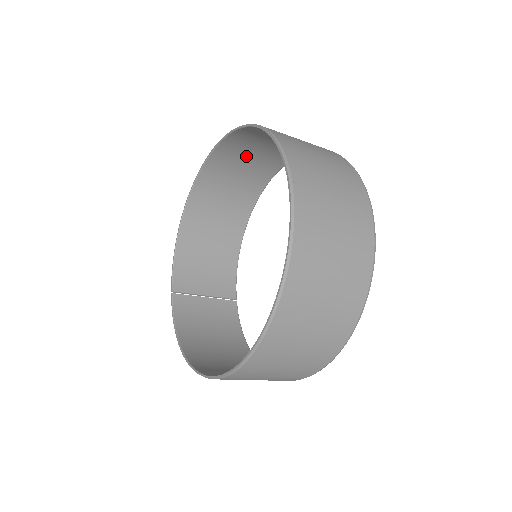
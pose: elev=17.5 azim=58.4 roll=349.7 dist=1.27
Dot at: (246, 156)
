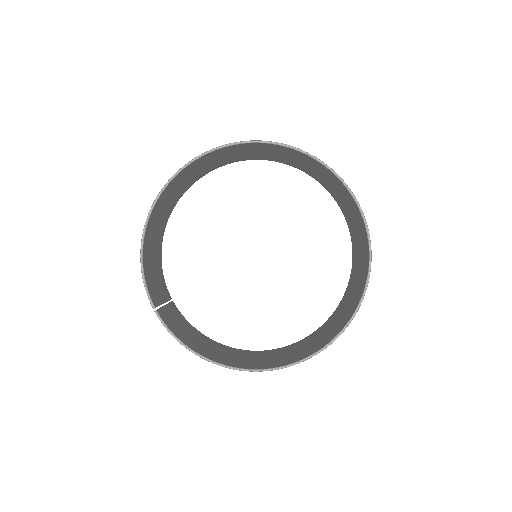
Dot at: (214, 159)
